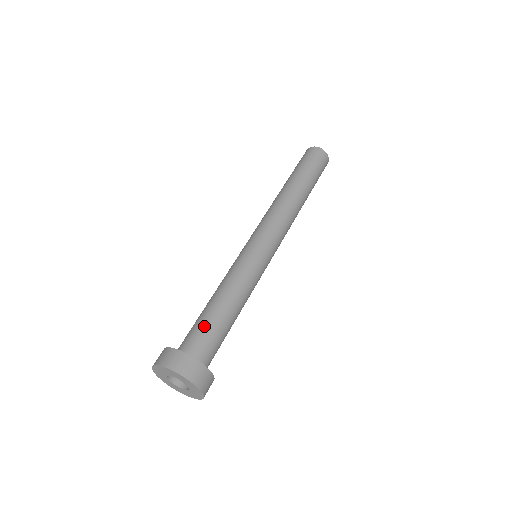
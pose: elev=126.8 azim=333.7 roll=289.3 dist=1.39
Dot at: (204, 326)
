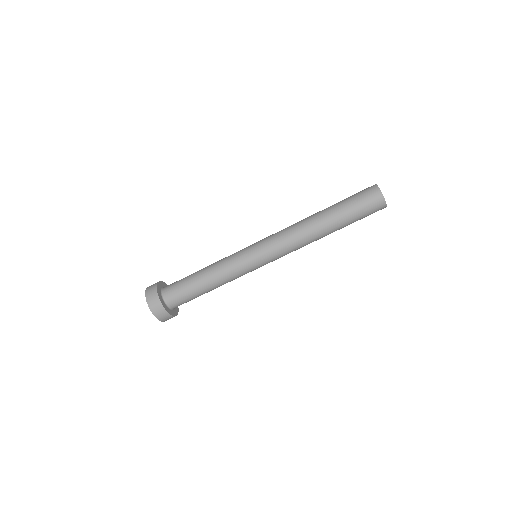
Dot at: (186, 293)
